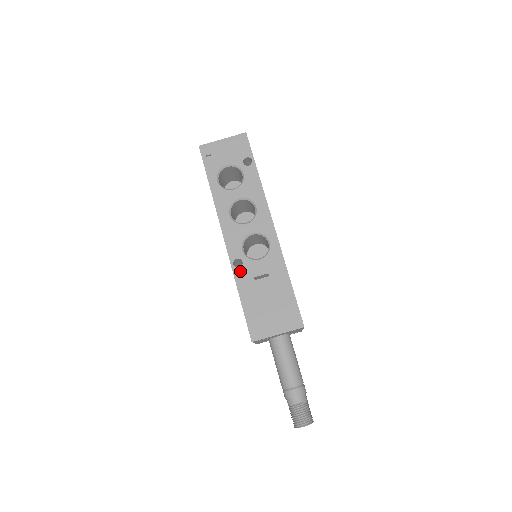
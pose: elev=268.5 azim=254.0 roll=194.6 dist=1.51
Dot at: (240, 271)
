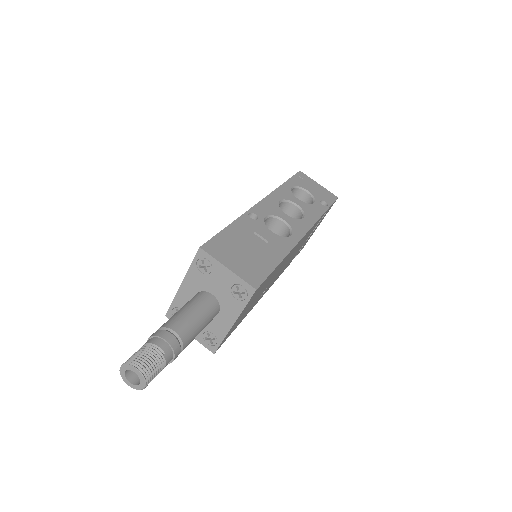
Dot at: (249, 219)
